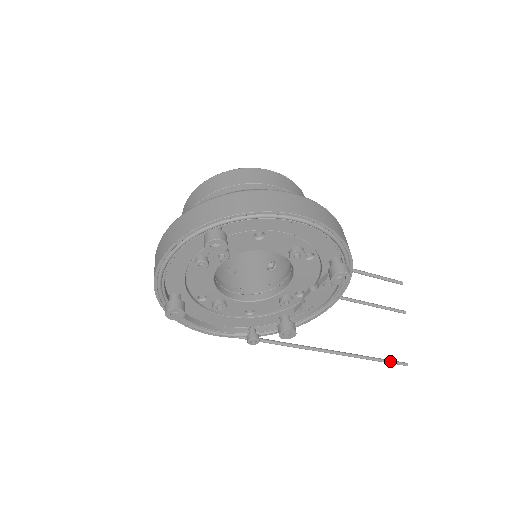
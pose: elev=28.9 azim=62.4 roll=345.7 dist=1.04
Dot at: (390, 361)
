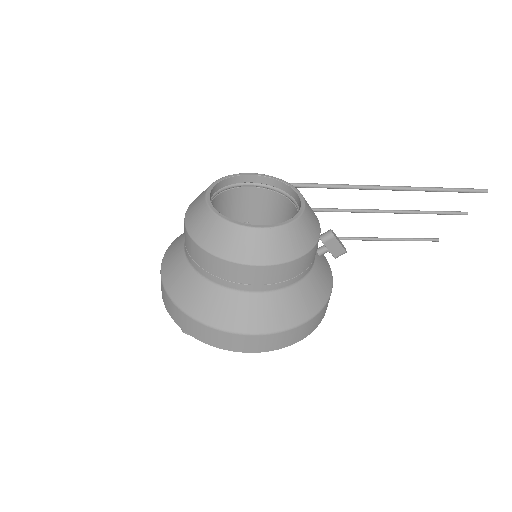
Dot at: occluded
